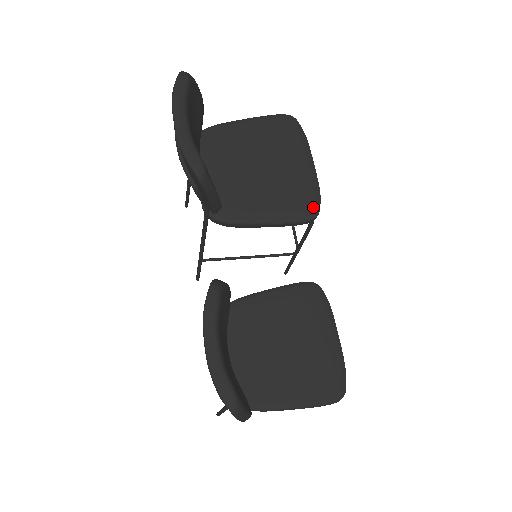
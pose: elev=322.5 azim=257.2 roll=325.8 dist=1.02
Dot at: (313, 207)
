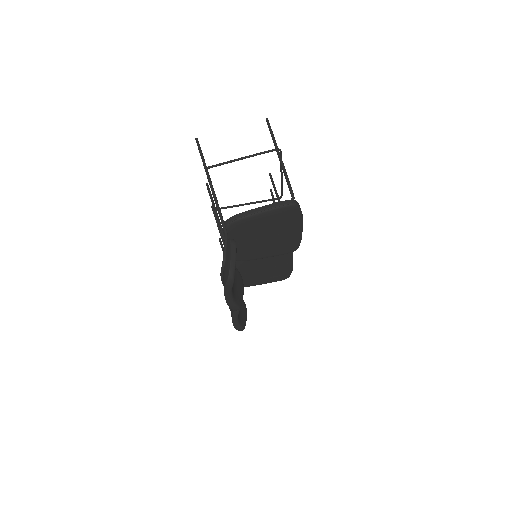
Dot at: (295, 248)
